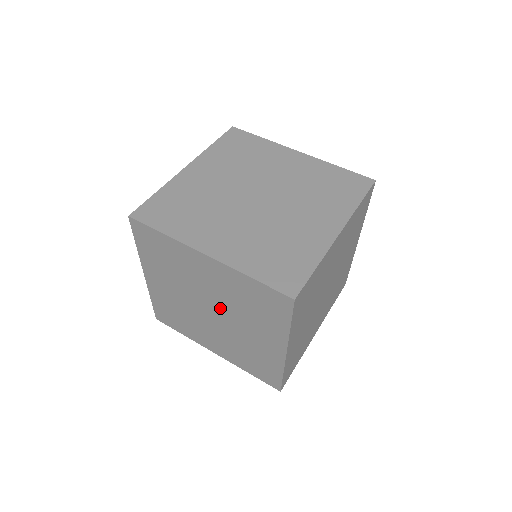
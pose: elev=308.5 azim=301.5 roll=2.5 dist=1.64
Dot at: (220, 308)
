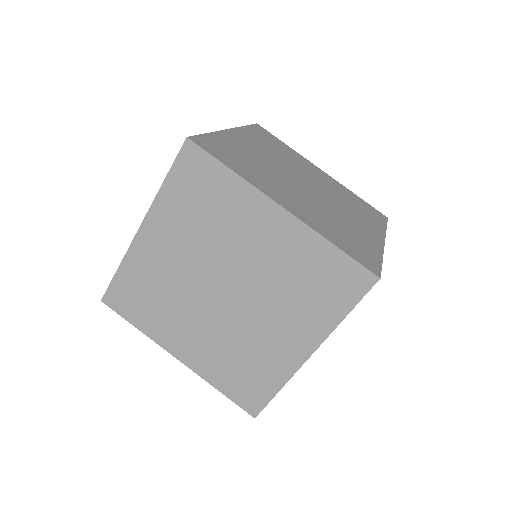
Dot at: (245, 286)
